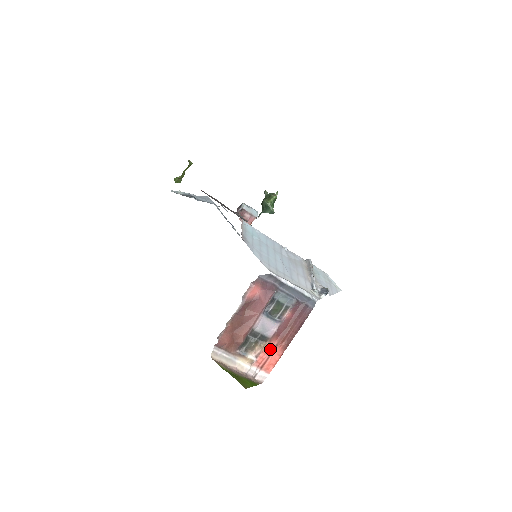
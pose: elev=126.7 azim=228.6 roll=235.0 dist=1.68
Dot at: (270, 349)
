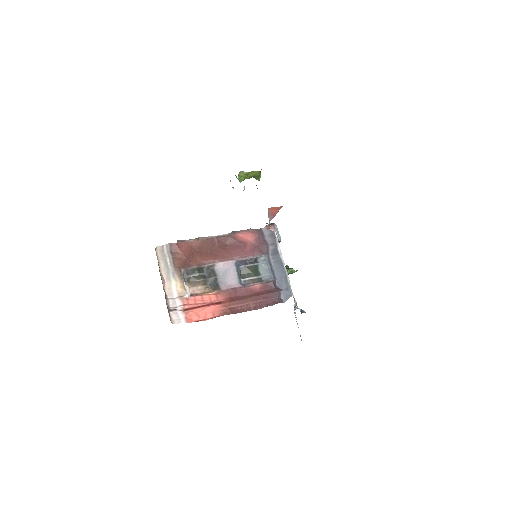
Dot at: (211, 301)
